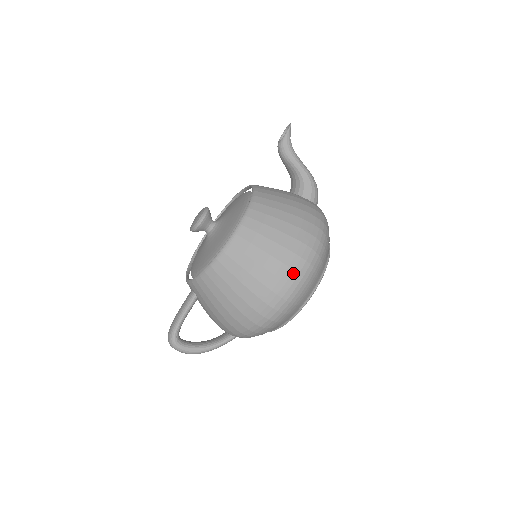
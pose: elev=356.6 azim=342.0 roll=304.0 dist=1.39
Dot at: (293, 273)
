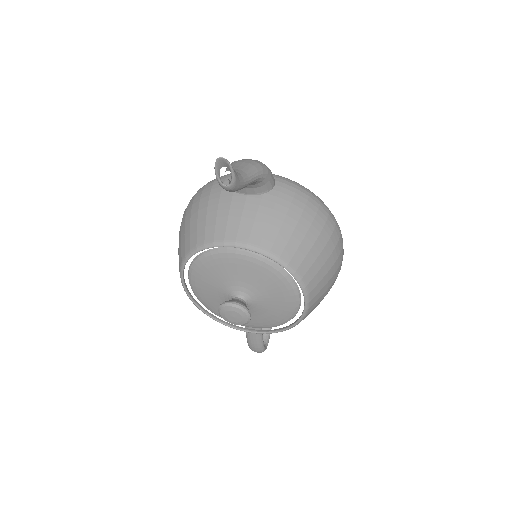
Dot at: occluded
